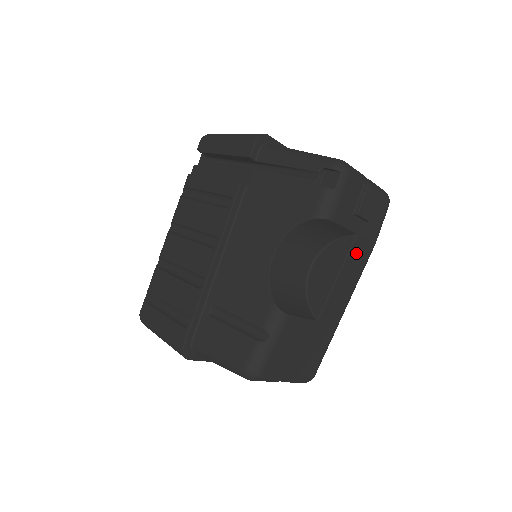
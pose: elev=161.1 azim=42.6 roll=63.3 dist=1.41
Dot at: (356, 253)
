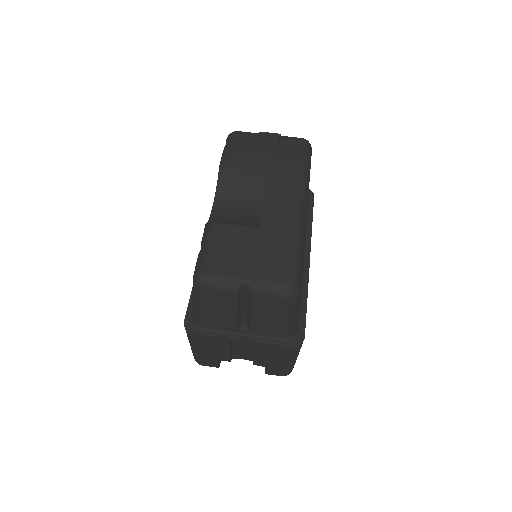
Dot at: (279, 173)
